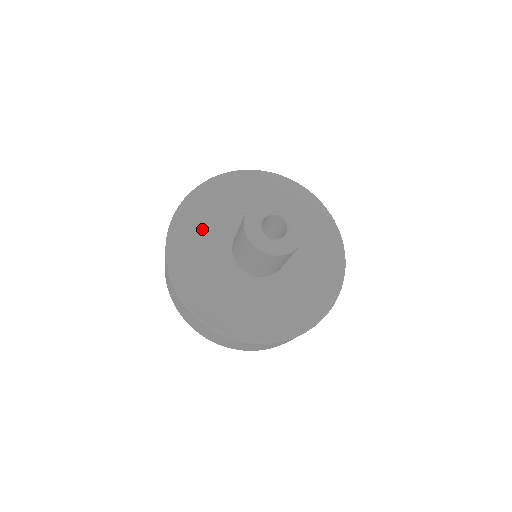
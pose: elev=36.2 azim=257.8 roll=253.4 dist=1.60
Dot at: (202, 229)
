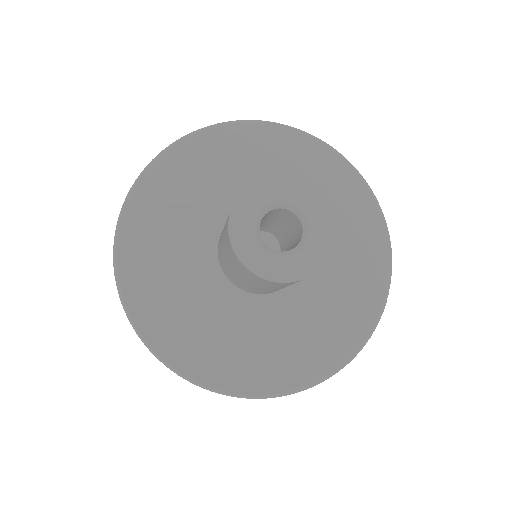
Dot at: (211, 173)
